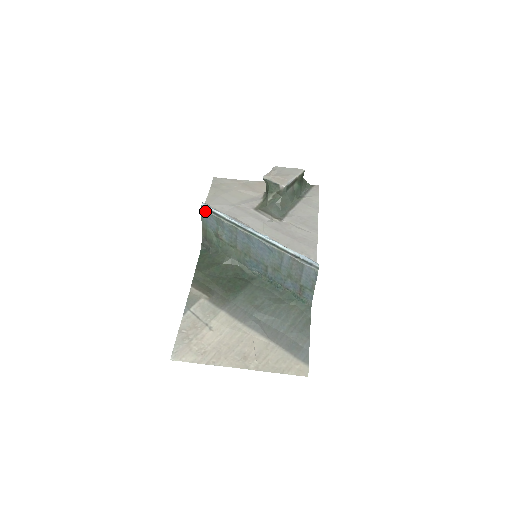
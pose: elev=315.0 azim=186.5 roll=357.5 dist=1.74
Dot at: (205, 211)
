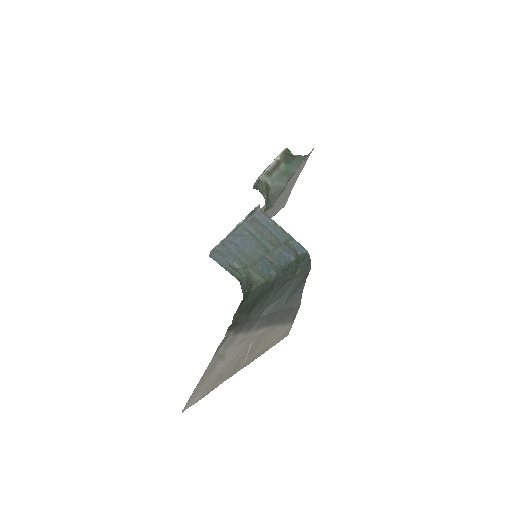
Dot at: (211, 255)
